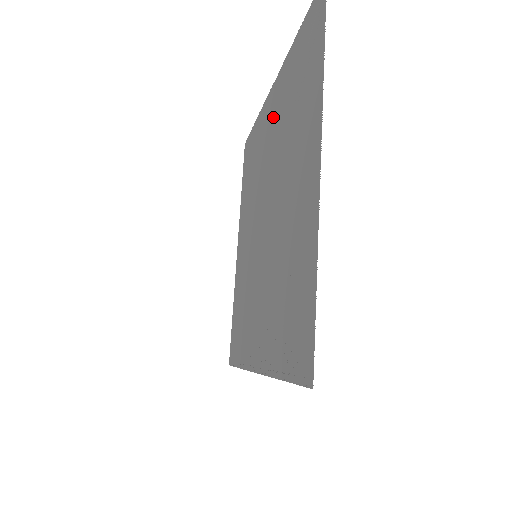
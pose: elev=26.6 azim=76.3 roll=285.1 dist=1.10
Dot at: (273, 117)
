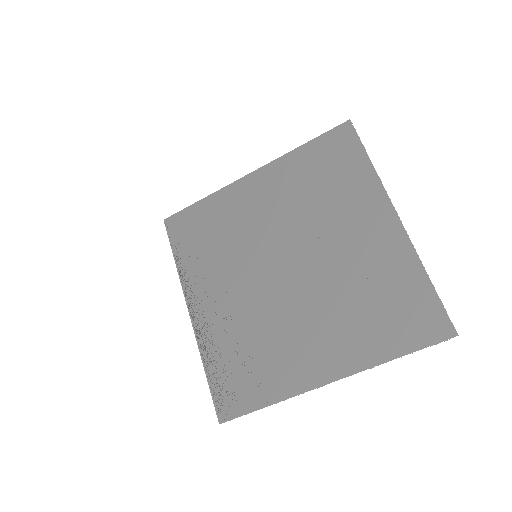
Dot at: (366, 240)
